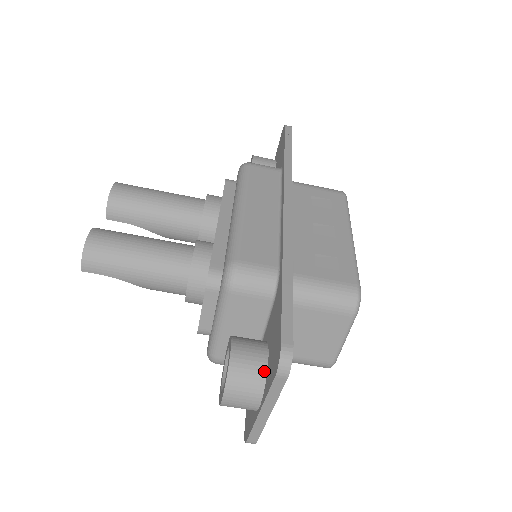
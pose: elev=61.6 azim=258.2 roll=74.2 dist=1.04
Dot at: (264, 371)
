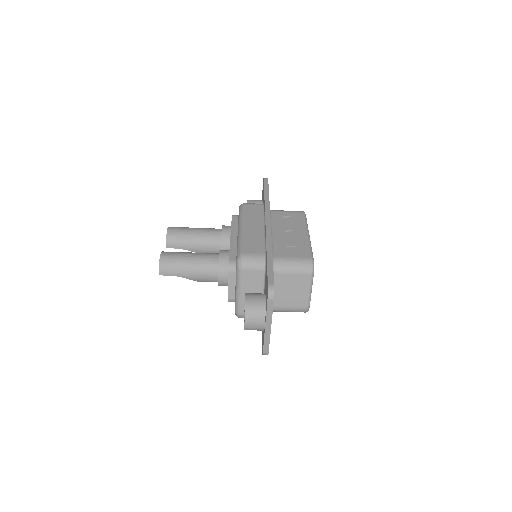
Dot at: (264, 305)
